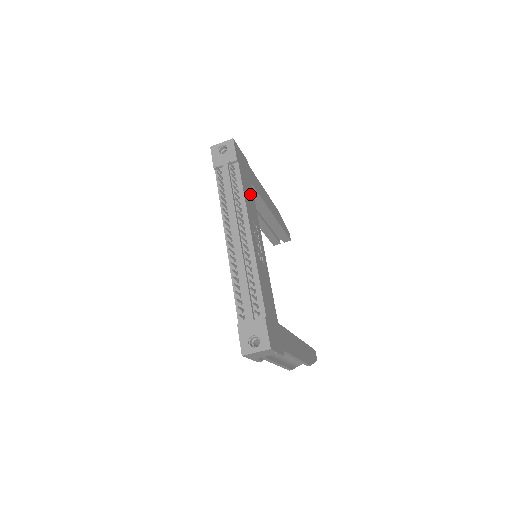
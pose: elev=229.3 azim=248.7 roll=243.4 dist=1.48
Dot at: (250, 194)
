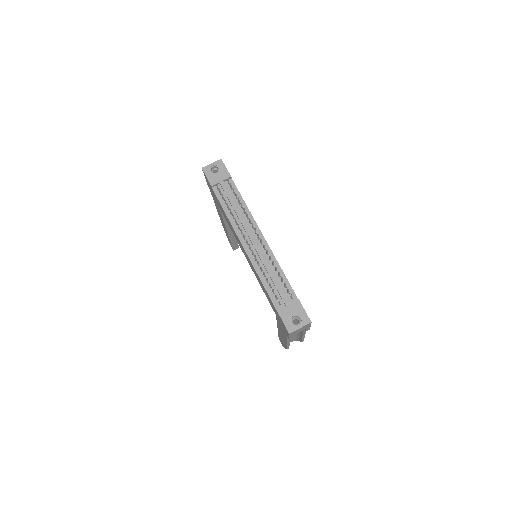
Dot at: occluded
